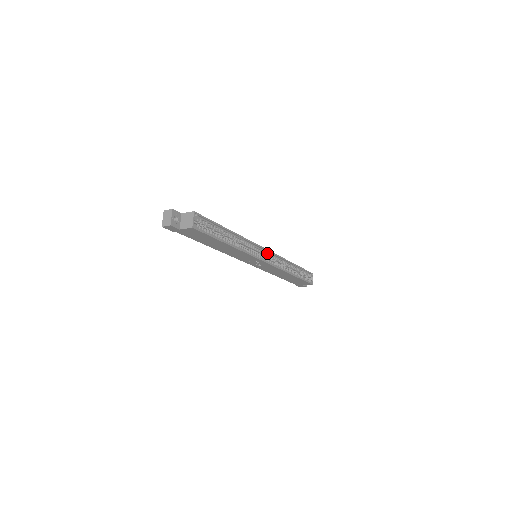
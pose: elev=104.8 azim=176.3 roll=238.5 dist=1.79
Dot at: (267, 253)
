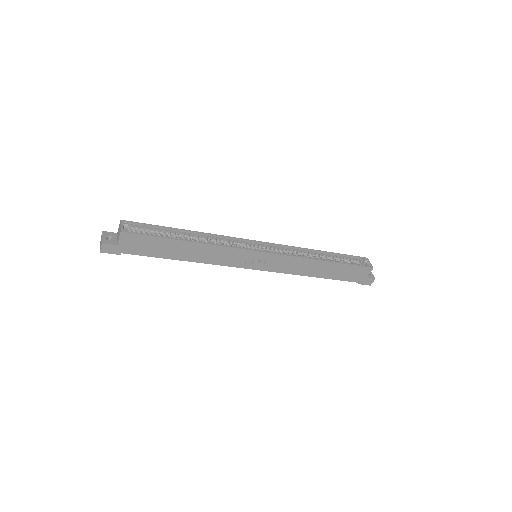
Dot at: (266, 246)
